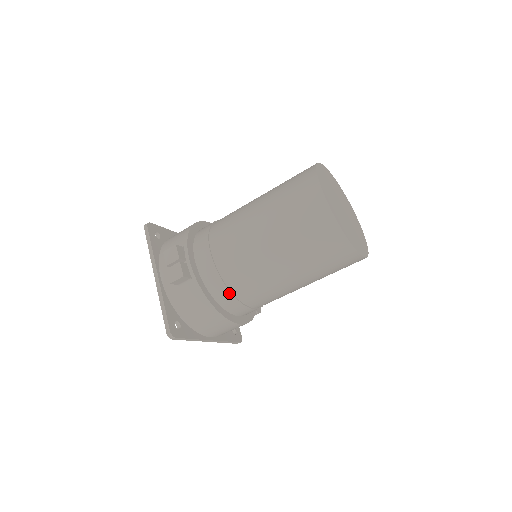
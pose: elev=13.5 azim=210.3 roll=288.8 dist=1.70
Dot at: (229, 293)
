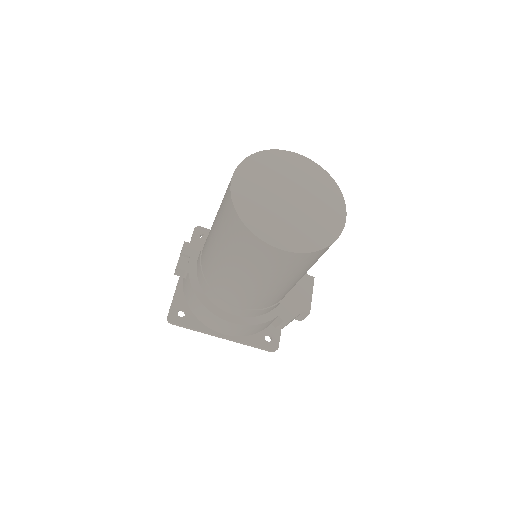
Dot at: (208, 287)
